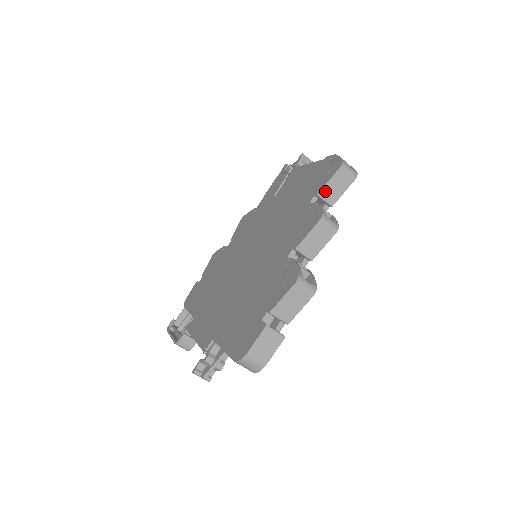
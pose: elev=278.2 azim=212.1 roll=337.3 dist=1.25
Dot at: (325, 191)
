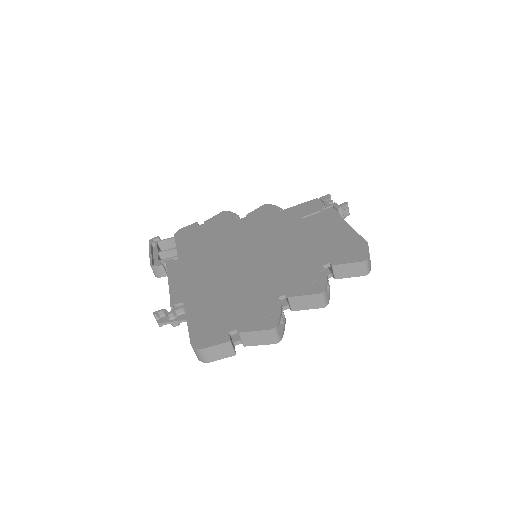
Dot at: (339, 267)
